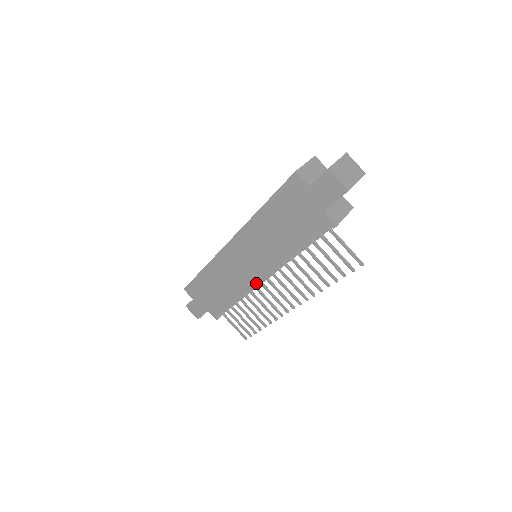
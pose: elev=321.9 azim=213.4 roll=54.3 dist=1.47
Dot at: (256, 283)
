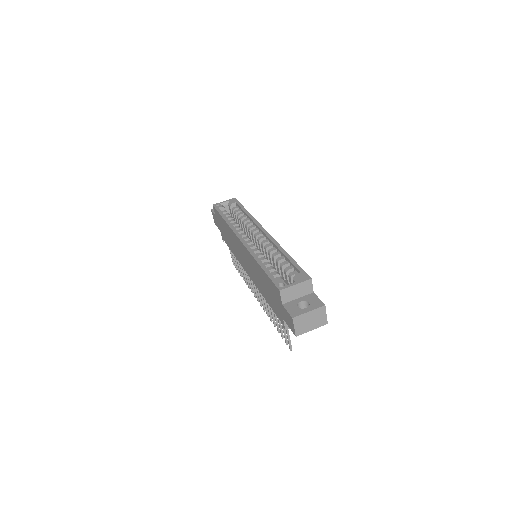
Dot at: (245, 270)
